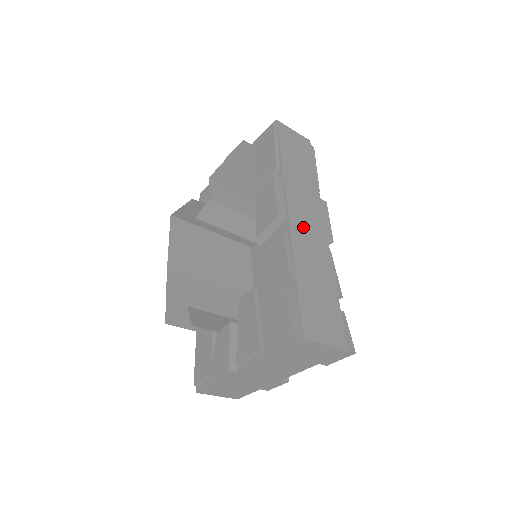
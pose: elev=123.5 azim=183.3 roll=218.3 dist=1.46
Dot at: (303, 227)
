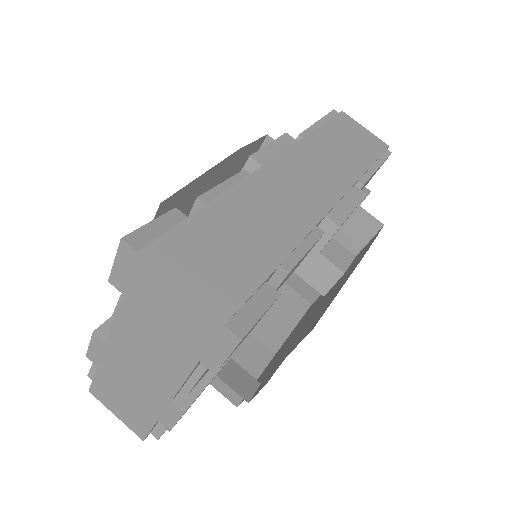
Dot at: (285, 182)
